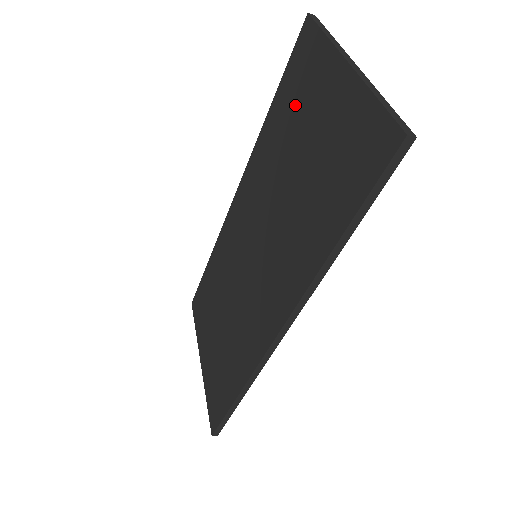
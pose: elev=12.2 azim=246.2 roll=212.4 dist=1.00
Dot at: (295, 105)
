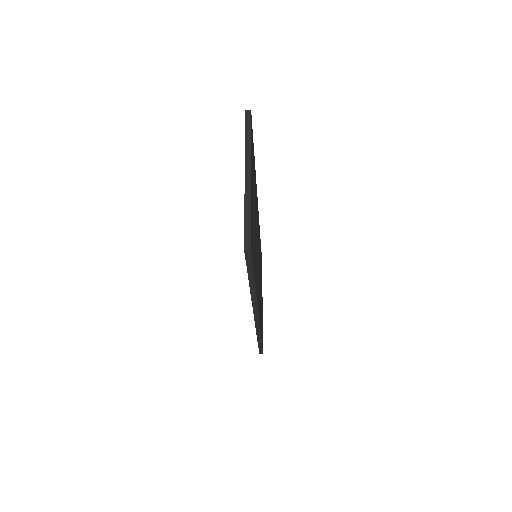
Dot at: occluded
